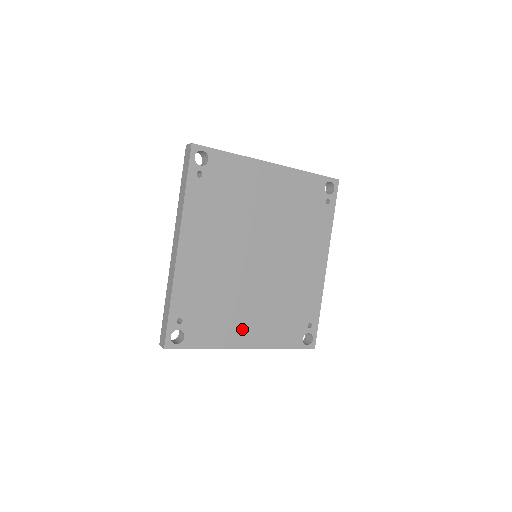
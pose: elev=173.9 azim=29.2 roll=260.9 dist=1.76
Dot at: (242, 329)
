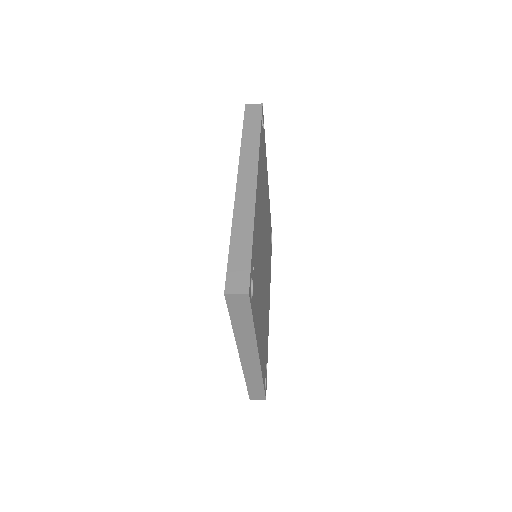
Dot at: (259, 328)
